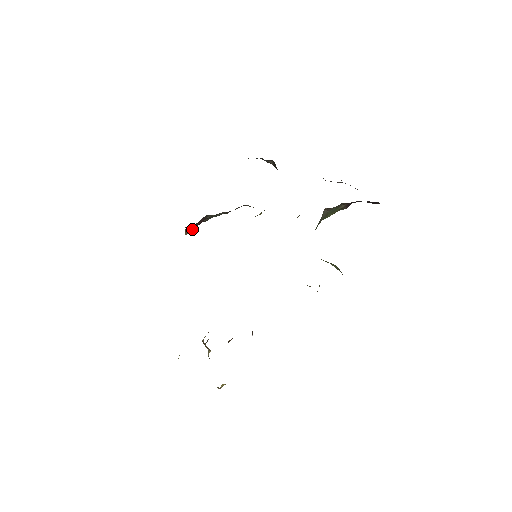
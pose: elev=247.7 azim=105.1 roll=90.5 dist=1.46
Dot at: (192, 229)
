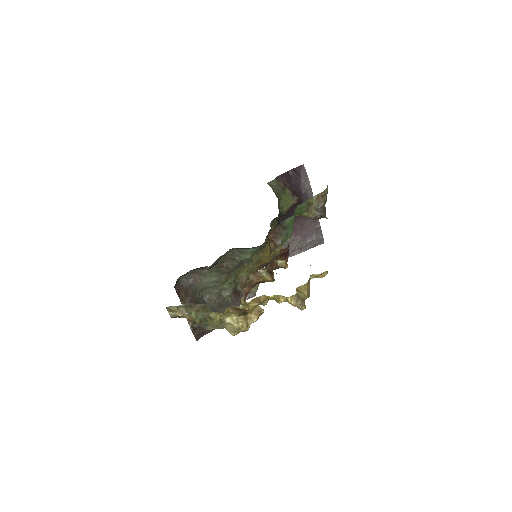
Dot at: occluded
